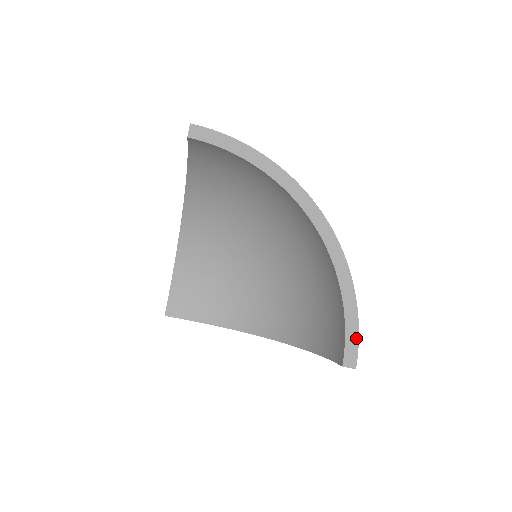
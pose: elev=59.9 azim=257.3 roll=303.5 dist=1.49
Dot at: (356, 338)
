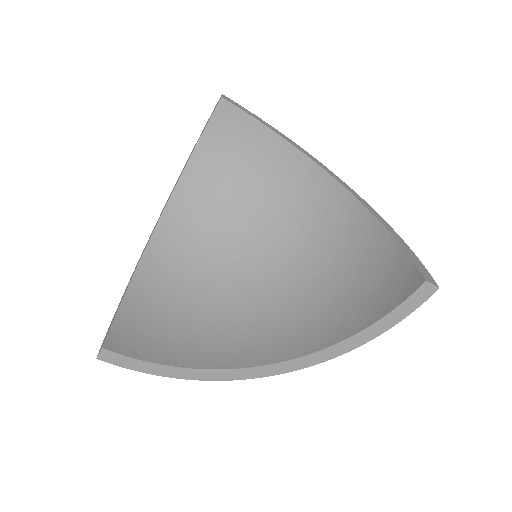
Dot at: (422, 265)
